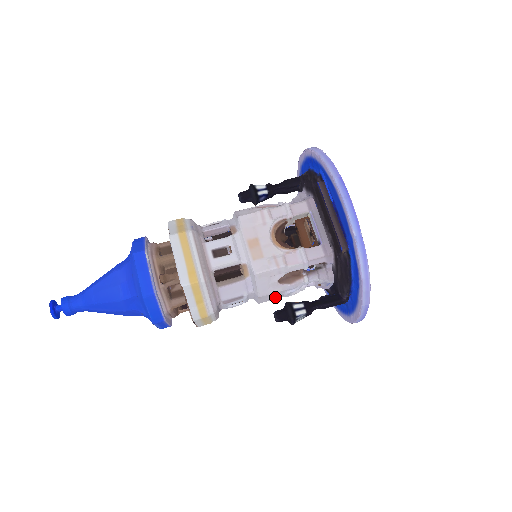
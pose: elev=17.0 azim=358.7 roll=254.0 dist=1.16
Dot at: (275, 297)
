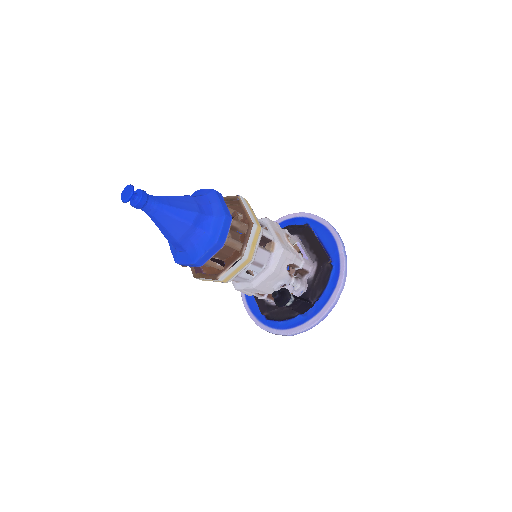
Dot at: (269, 286)
